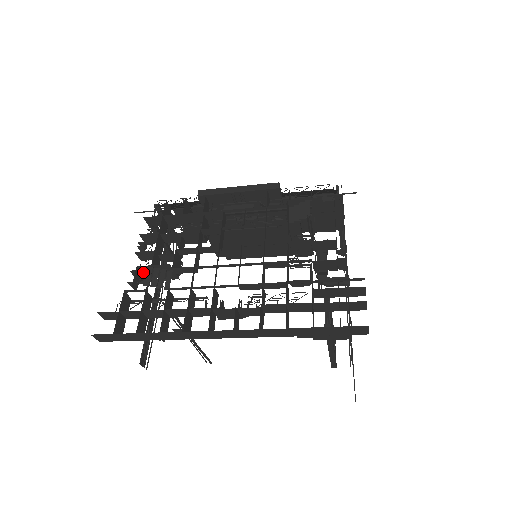
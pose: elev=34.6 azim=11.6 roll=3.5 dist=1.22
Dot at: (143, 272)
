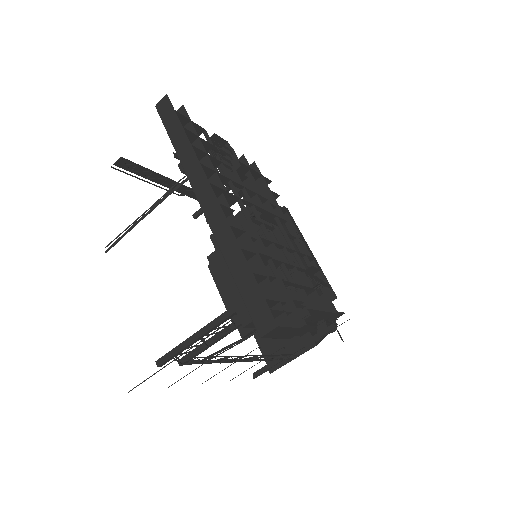
Dot at: occluded
